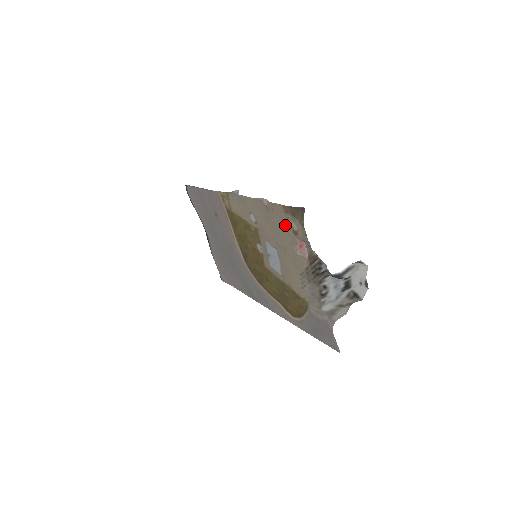
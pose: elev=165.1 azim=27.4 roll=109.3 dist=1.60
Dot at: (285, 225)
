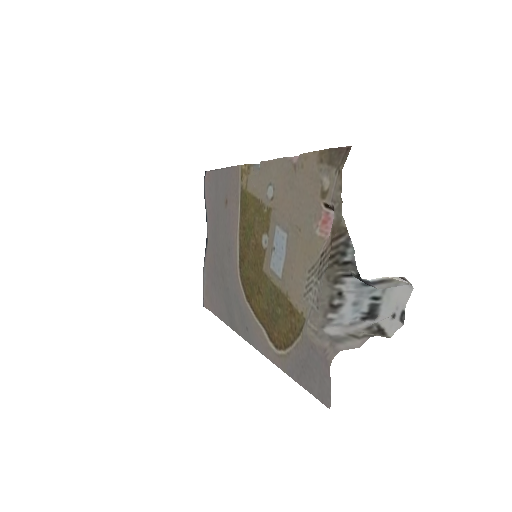
Dot at: (312, 186)
